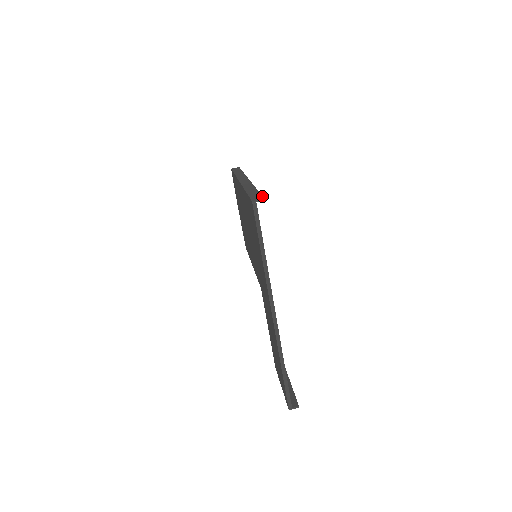
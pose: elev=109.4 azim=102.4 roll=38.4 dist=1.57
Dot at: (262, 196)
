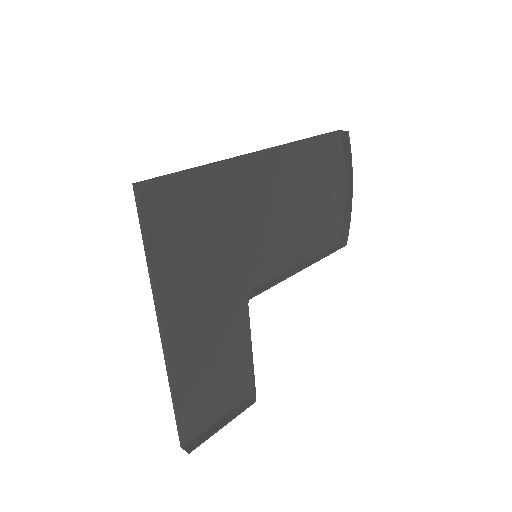
Dot at: (156, 181)
